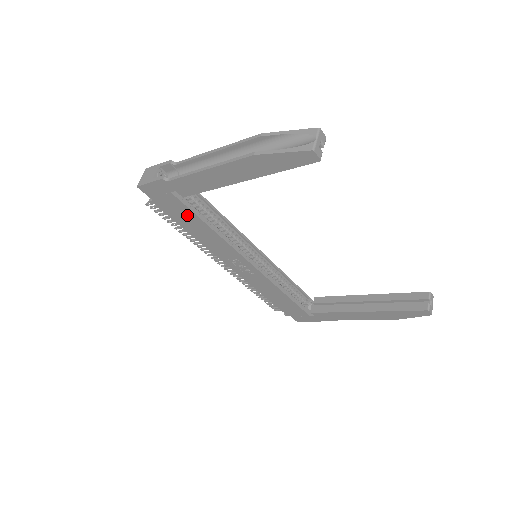
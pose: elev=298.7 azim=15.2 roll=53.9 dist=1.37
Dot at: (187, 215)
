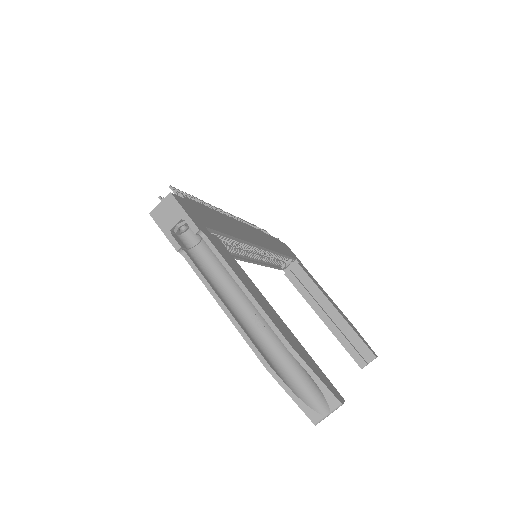
Dot at: occluded
